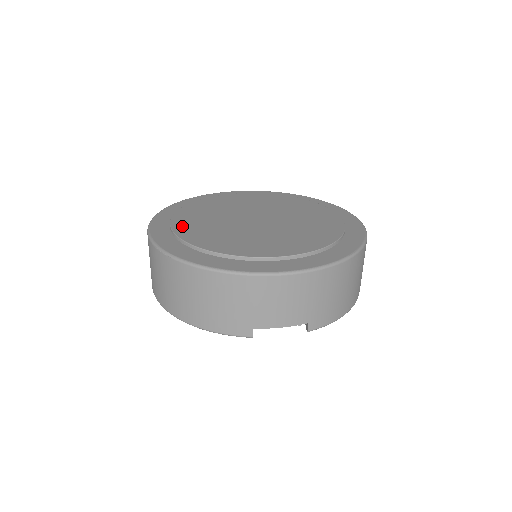
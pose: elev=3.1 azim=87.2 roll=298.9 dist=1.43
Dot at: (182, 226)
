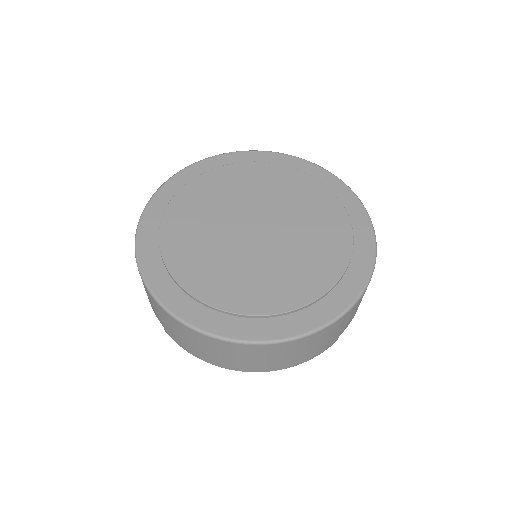
Dot at: (214, 294)
